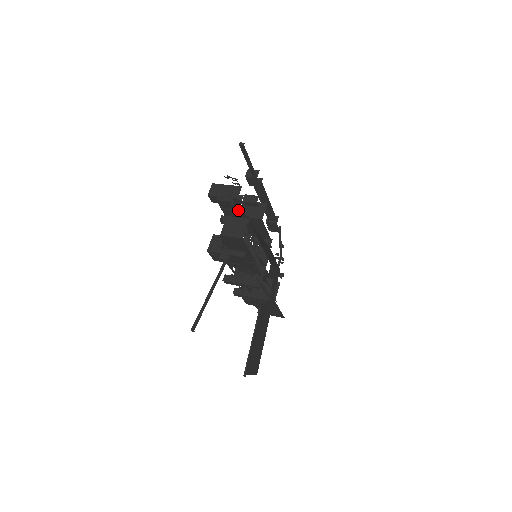
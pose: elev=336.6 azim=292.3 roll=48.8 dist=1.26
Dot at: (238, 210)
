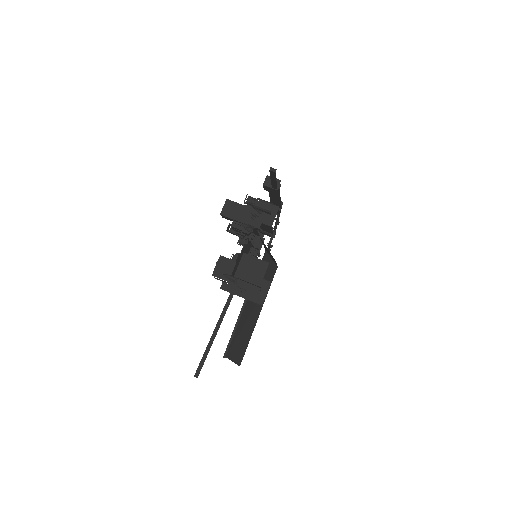
Dot at: occluded
